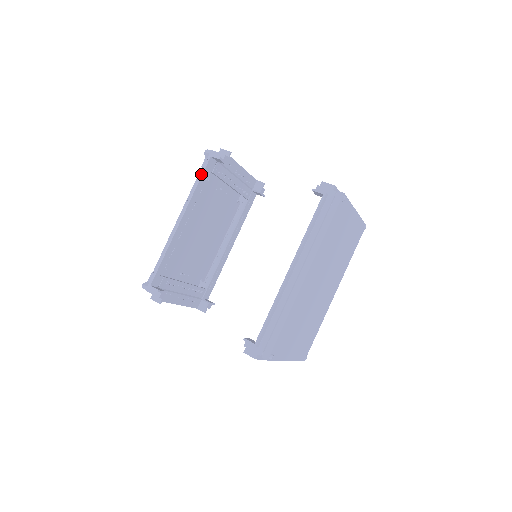
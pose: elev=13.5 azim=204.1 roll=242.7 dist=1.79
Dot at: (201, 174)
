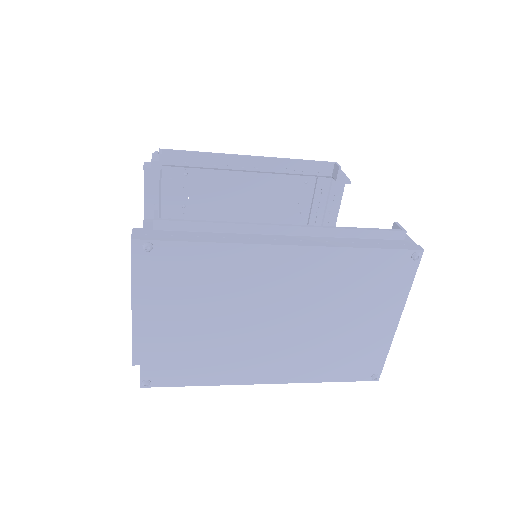
Dot at: (312, 160)
